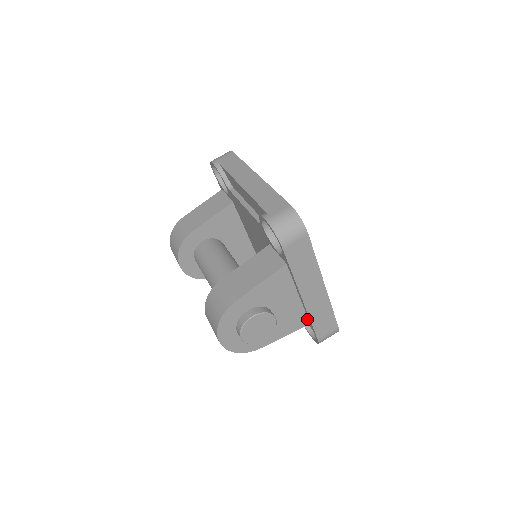
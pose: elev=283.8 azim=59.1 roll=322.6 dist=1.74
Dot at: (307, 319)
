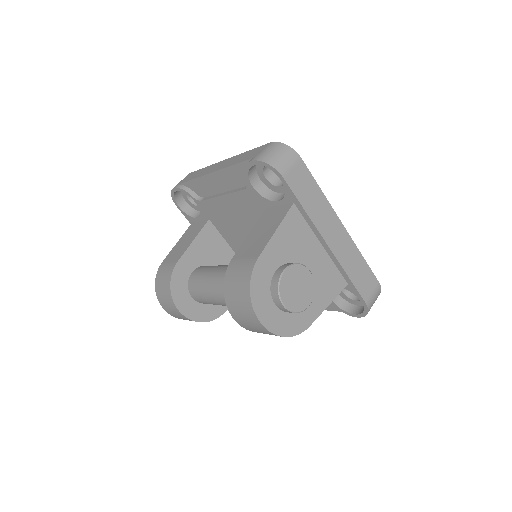
Dot at: (342, 278)
